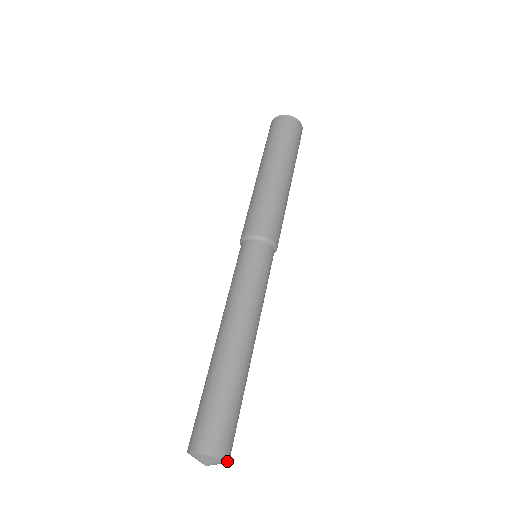
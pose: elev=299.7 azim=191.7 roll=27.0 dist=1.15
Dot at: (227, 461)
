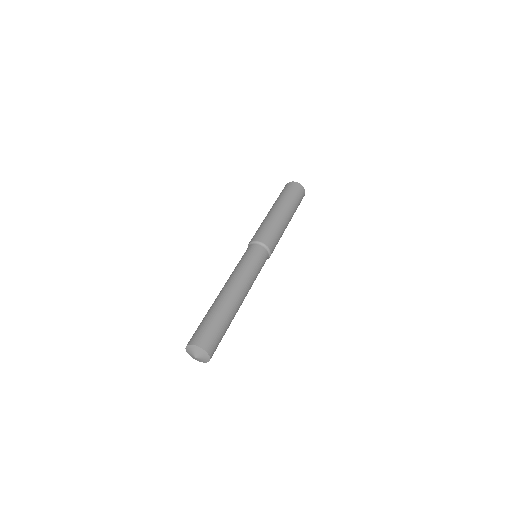
Dot at: (210, 358)
